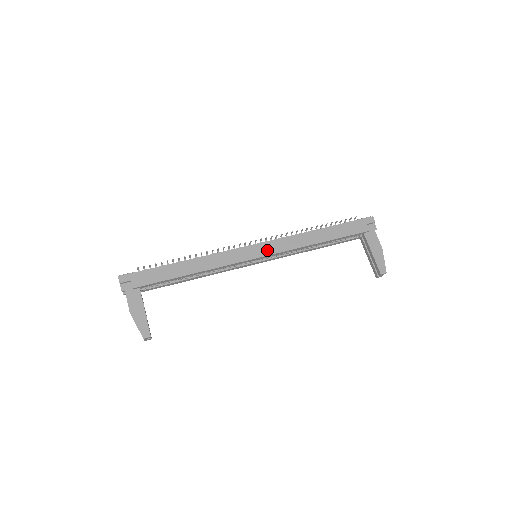
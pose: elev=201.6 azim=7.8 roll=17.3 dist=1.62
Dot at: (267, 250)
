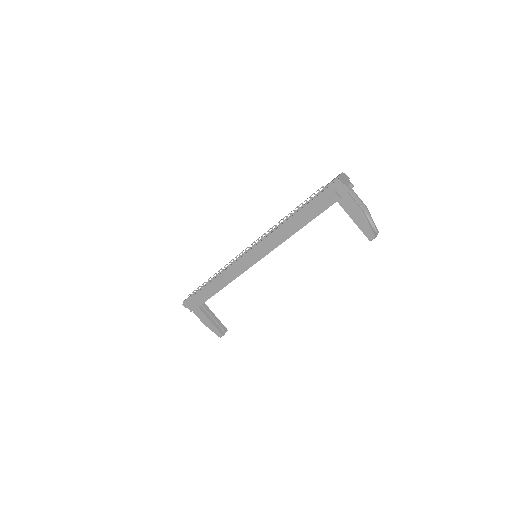
Dot at: (258, 255)
